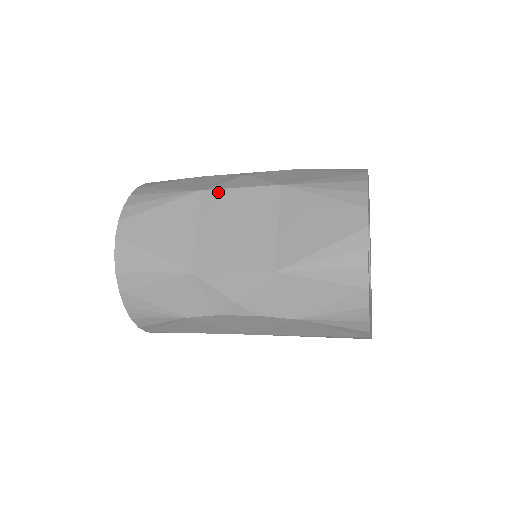
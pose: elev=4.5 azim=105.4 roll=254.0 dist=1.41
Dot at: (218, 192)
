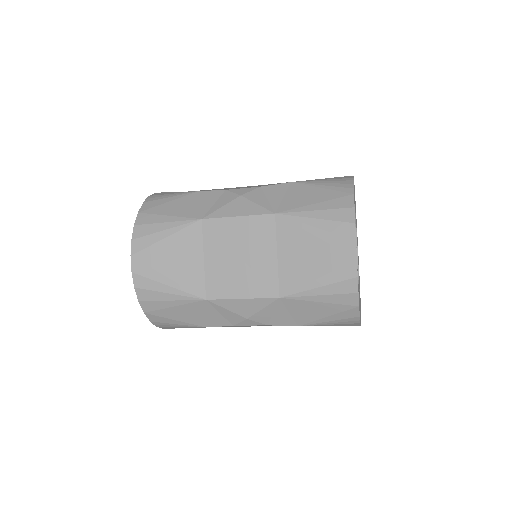
Dot at: (217, 221)
